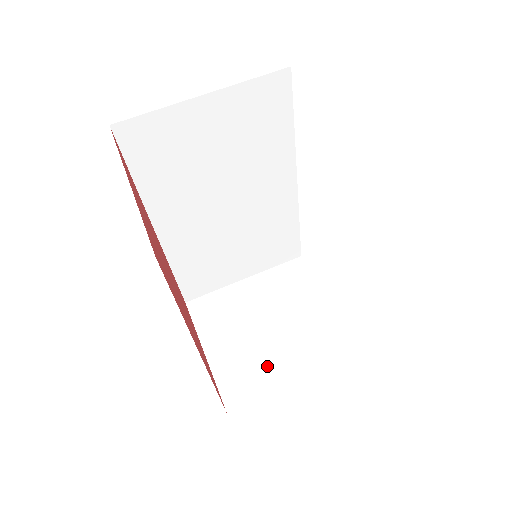
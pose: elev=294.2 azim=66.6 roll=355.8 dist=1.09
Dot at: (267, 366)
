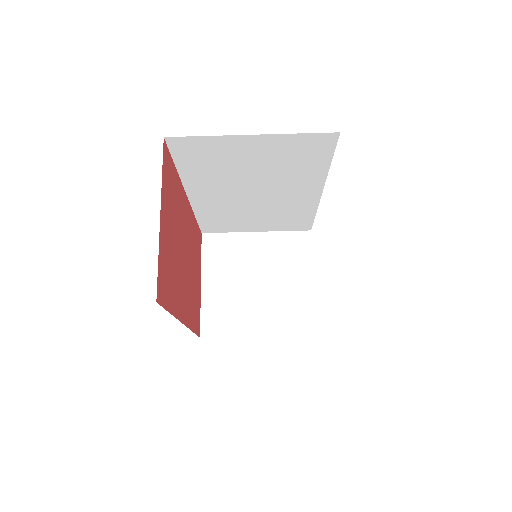
Dot at: (242, 315)
